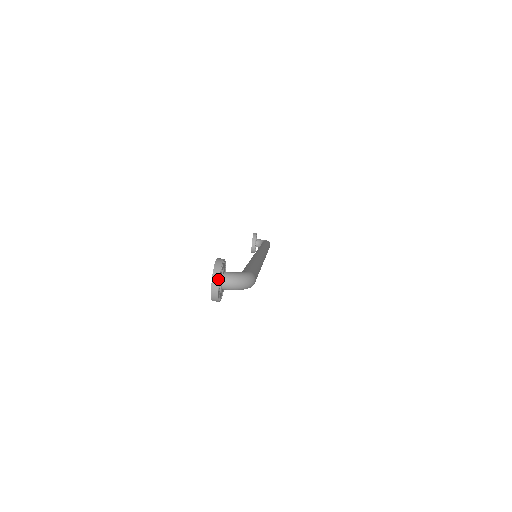
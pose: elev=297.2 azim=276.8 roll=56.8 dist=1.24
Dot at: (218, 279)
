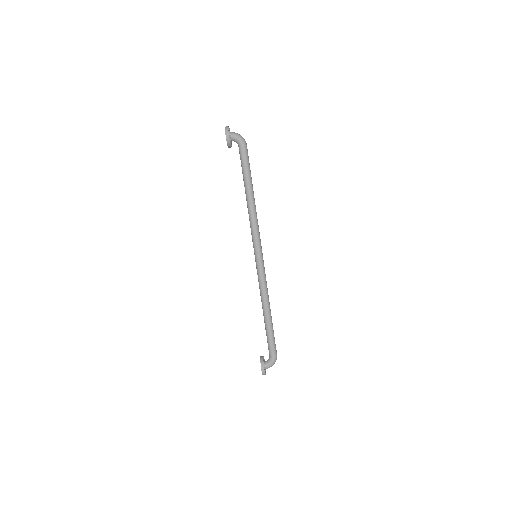
Dot at: occluded
